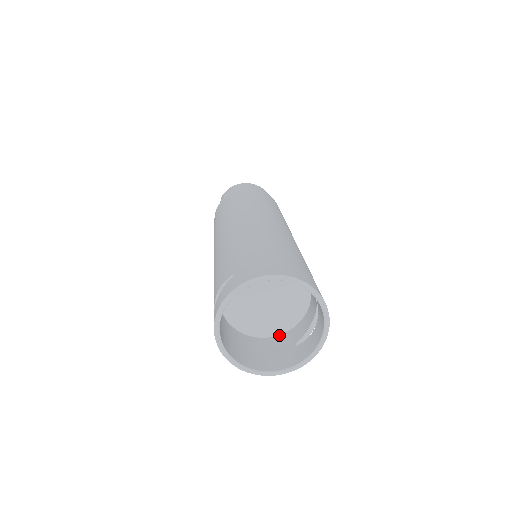
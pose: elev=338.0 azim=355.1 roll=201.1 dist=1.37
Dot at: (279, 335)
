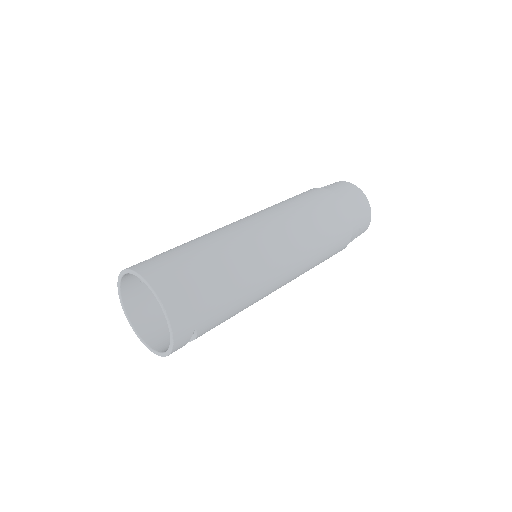
Dot at: occluded
